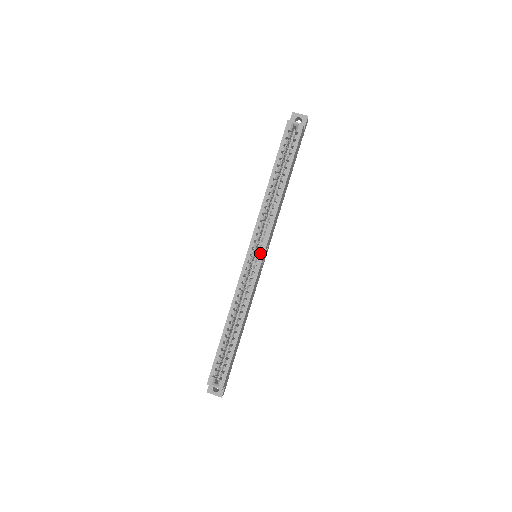
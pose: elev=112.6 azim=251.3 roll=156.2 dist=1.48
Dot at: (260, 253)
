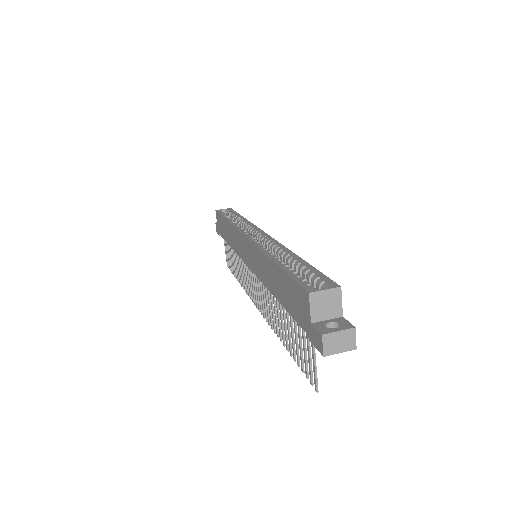
Dot at: (258, 232)
